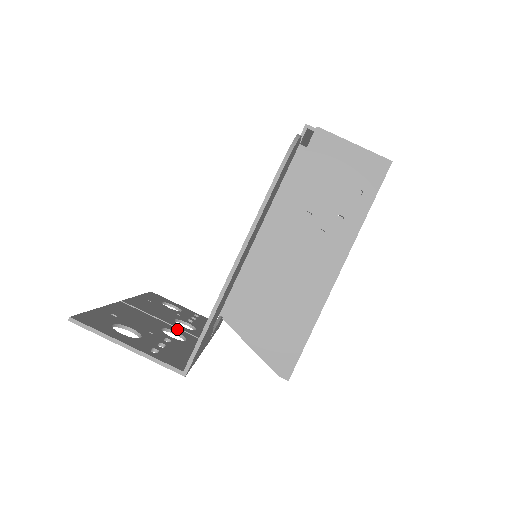
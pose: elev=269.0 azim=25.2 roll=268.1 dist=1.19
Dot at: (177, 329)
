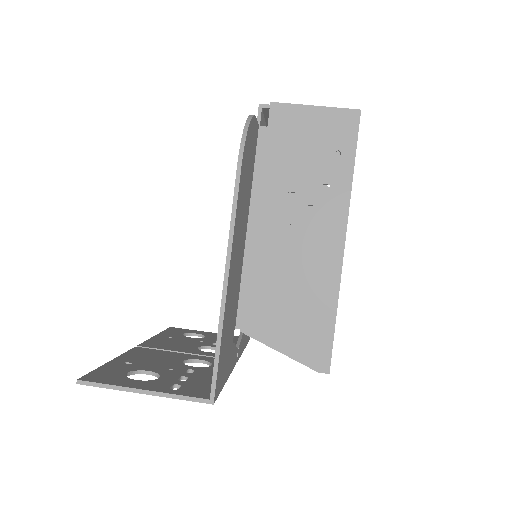
Dot at: (201, 357)
